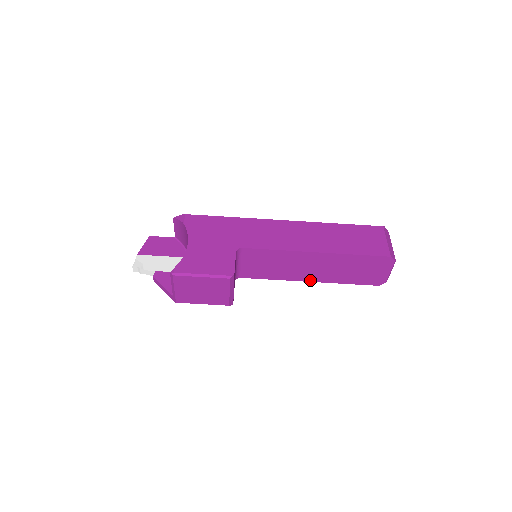
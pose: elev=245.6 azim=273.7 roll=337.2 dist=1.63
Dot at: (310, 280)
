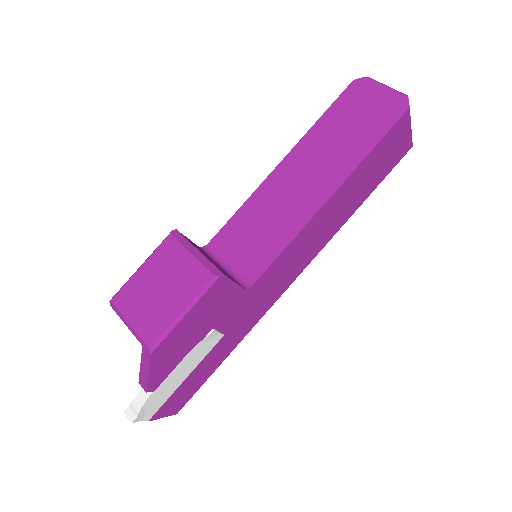
Dot at: (329, 194)
